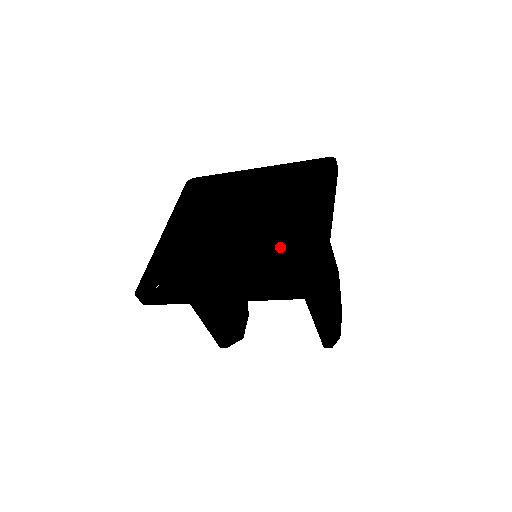
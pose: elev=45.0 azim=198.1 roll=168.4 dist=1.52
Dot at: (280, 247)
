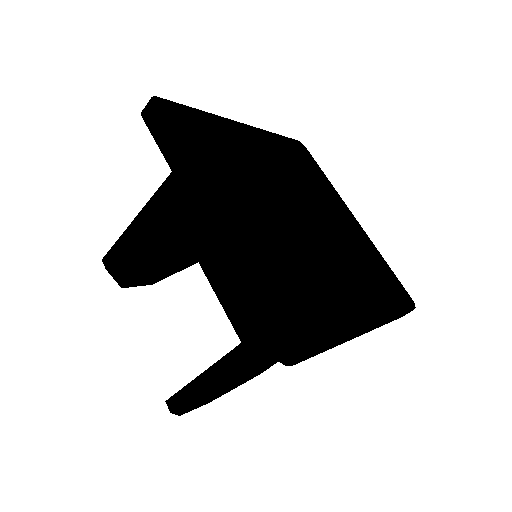
Dot at: (308, 276)
